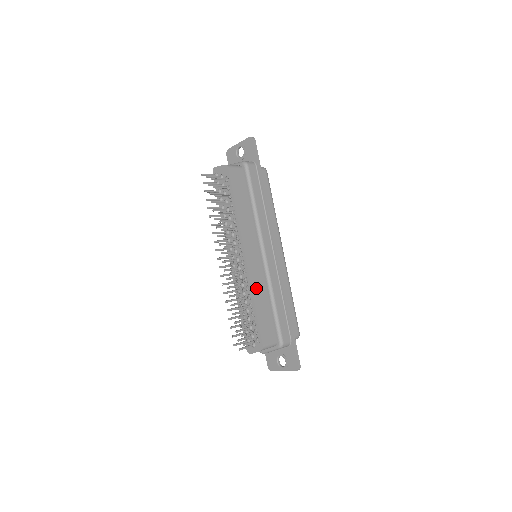
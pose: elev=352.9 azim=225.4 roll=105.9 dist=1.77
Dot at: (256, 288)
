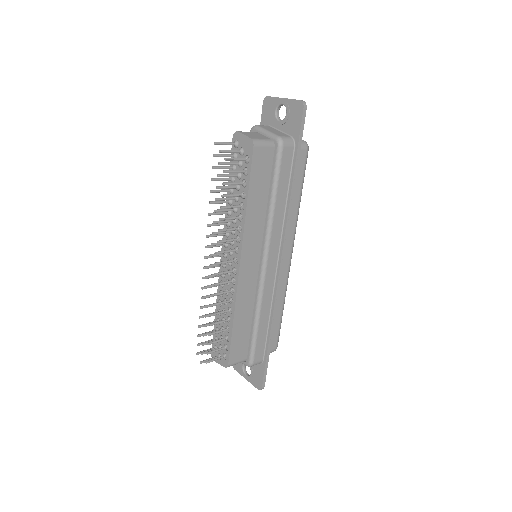
Dot at: (241, 303)
